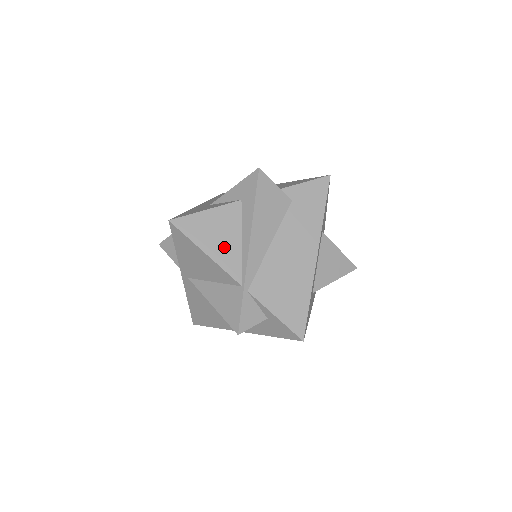
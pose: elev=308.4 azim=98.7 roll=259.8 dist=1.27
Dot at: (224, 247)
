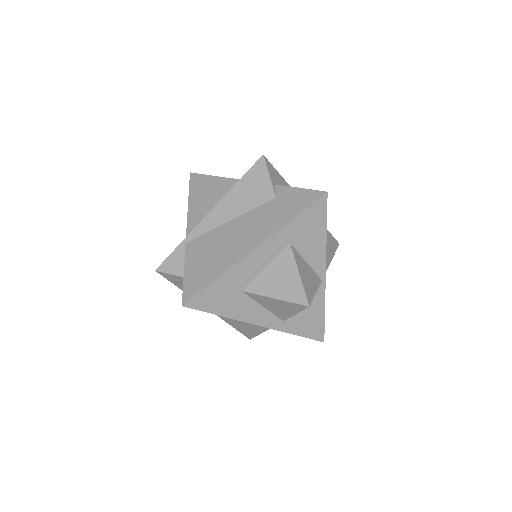
Dot at: (202, 205)
